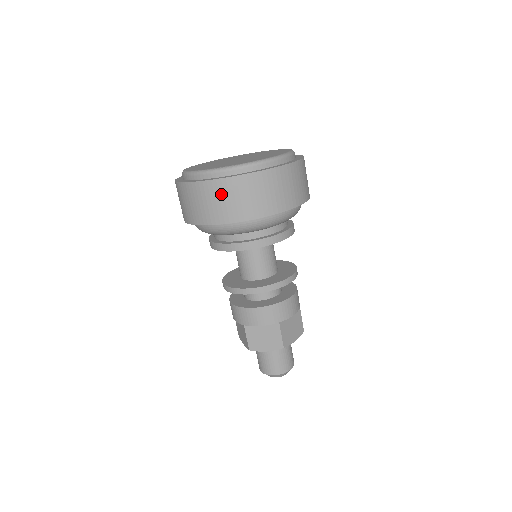
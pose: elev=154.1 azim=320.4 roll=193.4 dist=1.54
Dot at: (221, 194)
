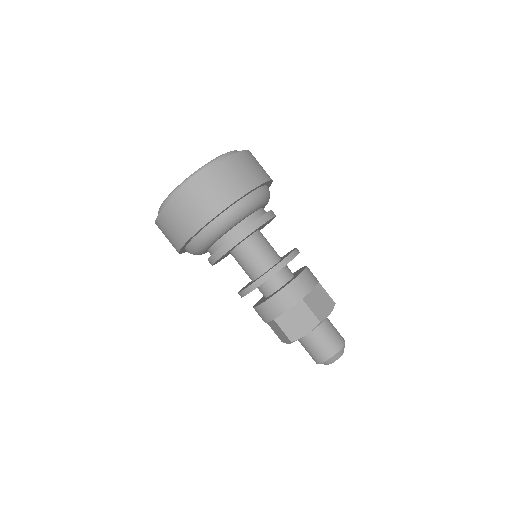
Dot at: (188, 203)
